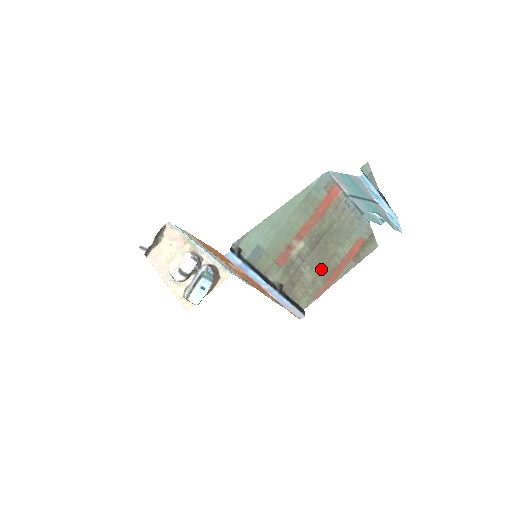
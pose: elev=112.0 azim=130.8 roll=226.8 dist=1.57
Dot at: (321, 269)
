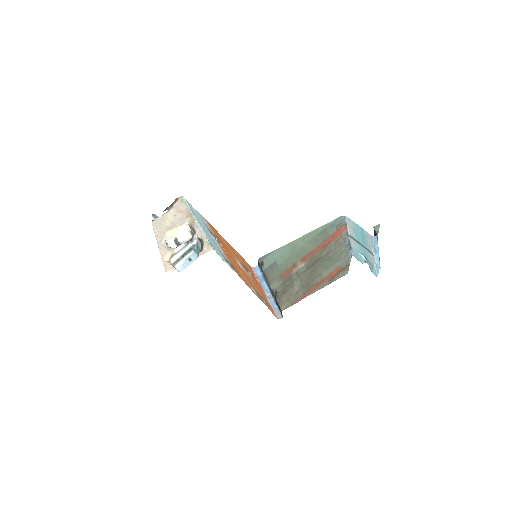
Dot at: (306, 284)
